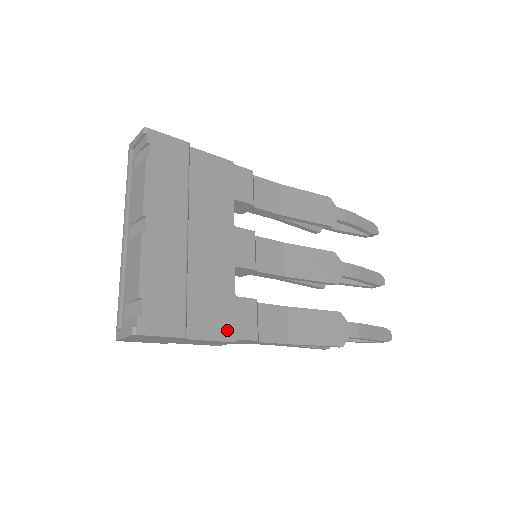
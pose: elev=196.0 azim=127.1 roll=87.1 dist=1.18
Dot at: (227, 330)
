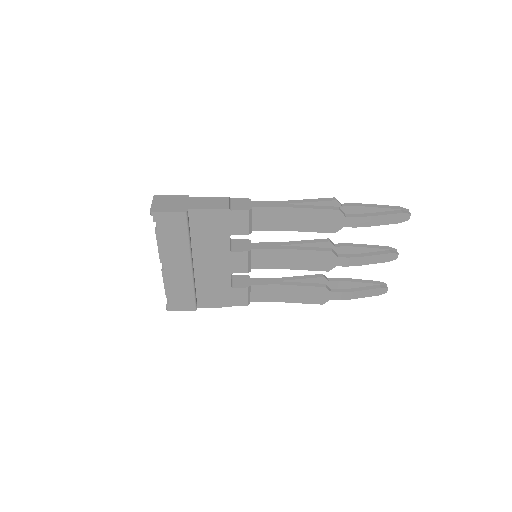
Dot at: (225, 303)
